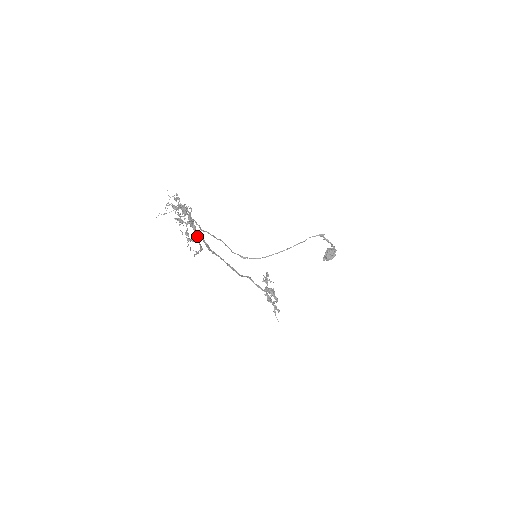
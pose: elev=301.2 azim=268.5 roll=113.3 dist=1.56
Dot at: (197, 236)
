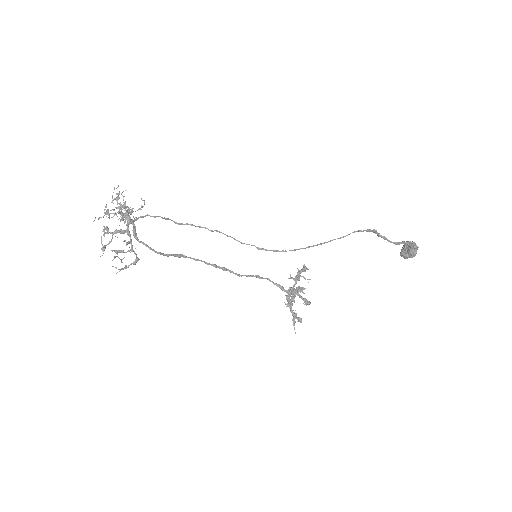
Dot at: (132, 246)
